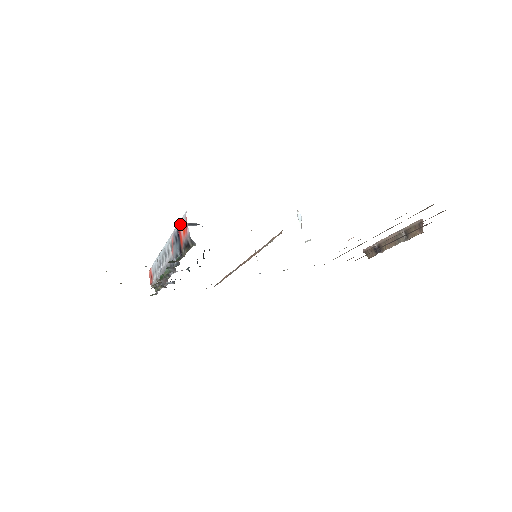
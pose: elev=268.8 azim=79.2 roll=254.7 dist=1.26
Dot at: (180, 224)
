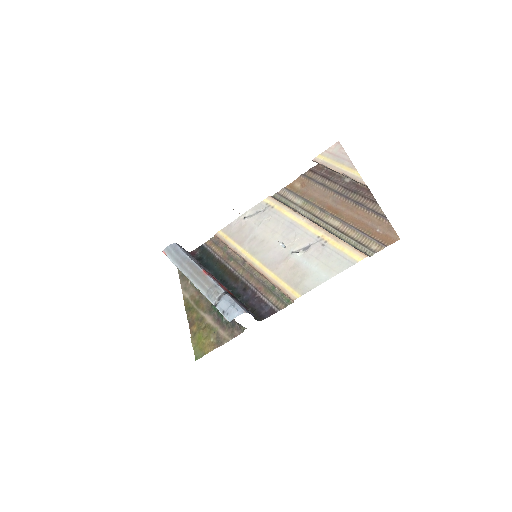
Dot at: (222, 314)
